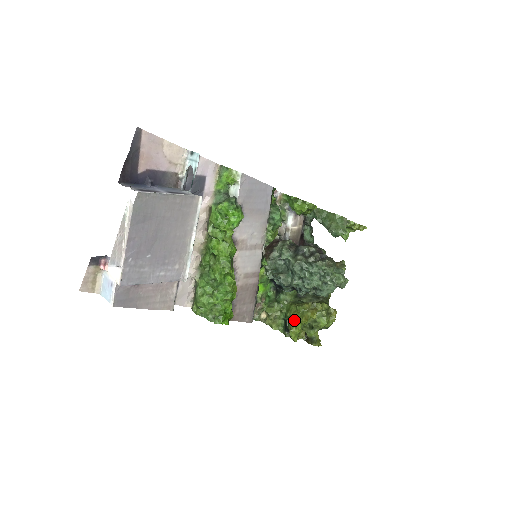
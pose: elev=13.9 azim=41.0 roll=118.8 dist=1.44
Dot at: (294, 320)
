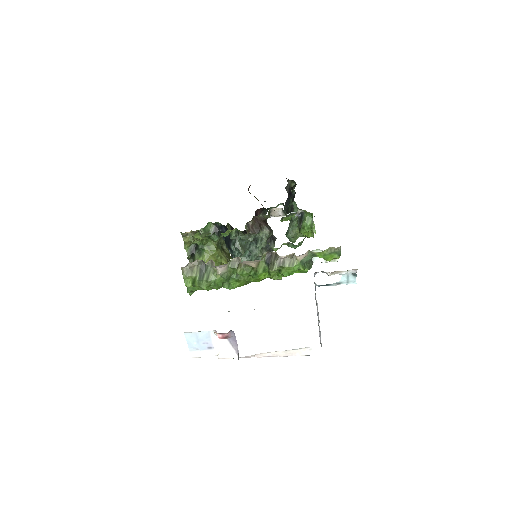
Dot at: occluded
